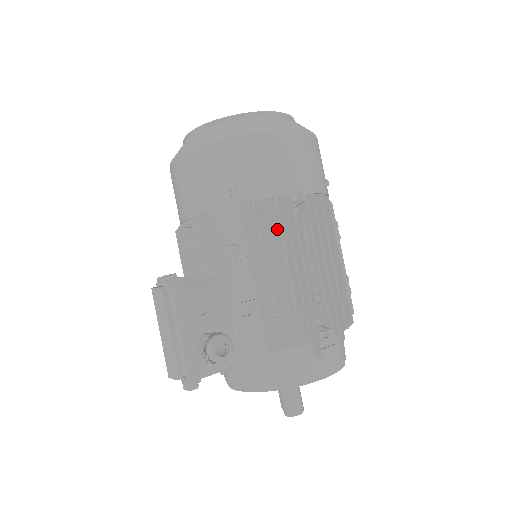
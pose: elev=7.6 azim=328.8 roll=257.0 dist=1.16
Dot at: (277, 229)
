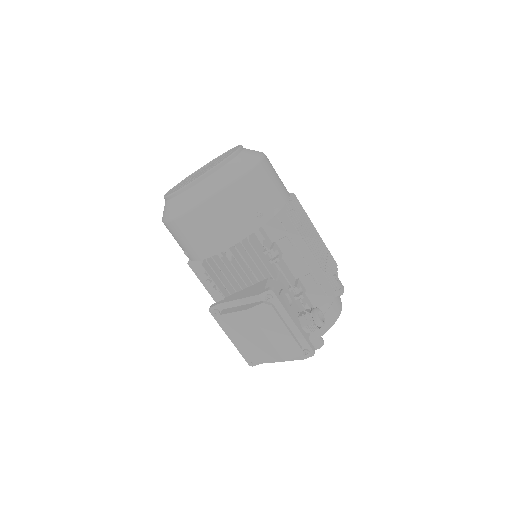
Dot at: occluded
